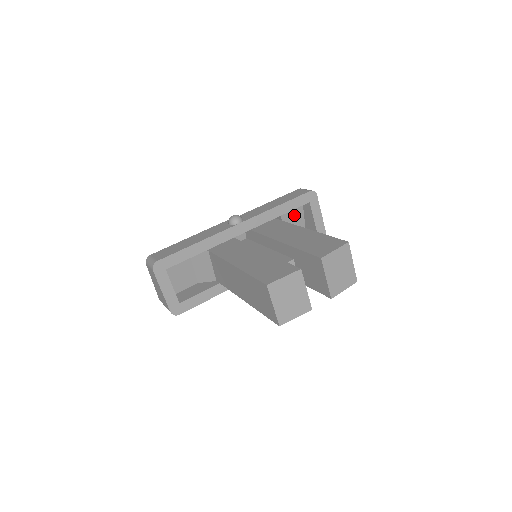
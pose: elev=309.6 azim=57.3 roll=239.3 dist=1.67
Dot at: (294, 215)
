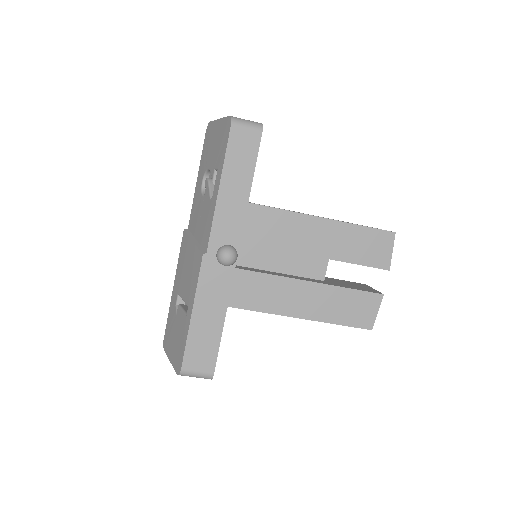
Dot at: occluded
